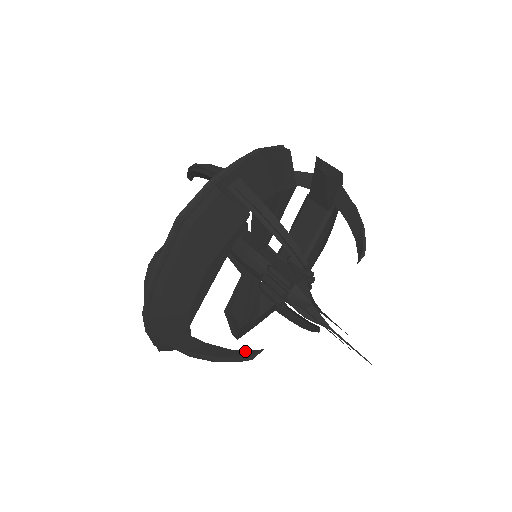
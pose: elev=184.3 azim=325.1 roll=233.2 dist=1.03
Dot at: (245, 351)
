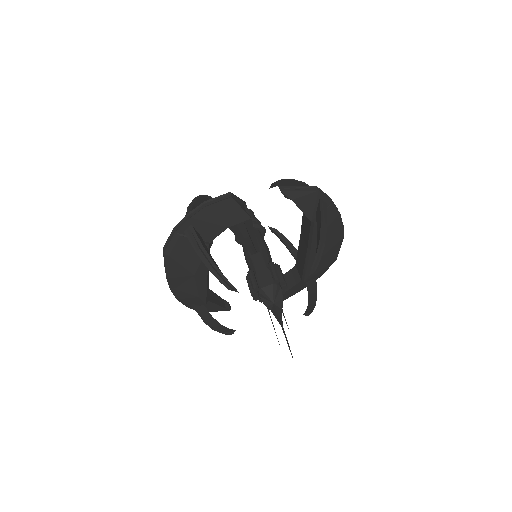
Dot at: (227, 329)
